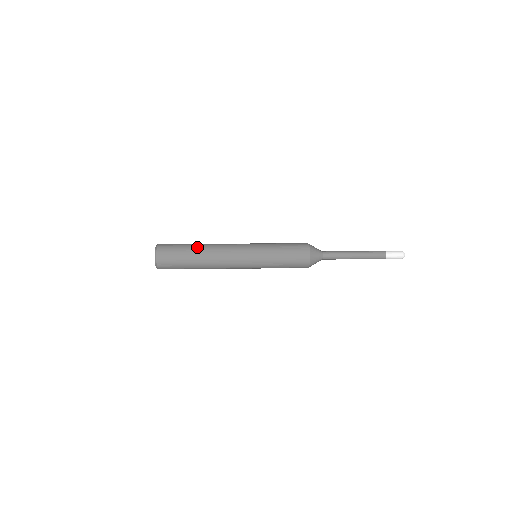
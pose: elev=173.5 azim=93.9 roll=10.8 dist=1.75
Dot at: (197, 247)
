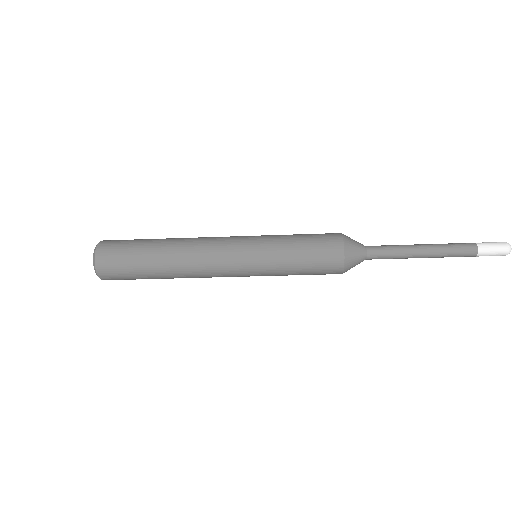
Dot at: (159, 242)
